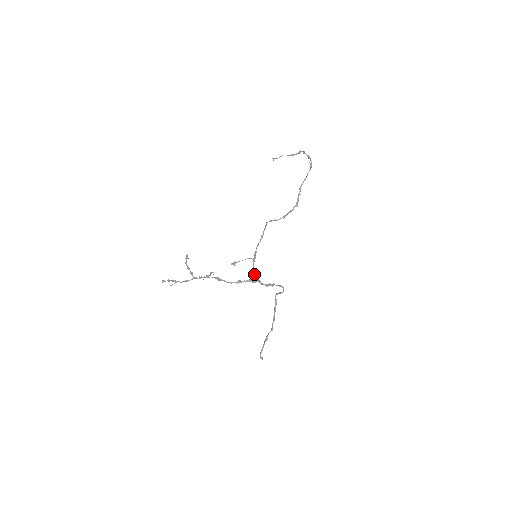
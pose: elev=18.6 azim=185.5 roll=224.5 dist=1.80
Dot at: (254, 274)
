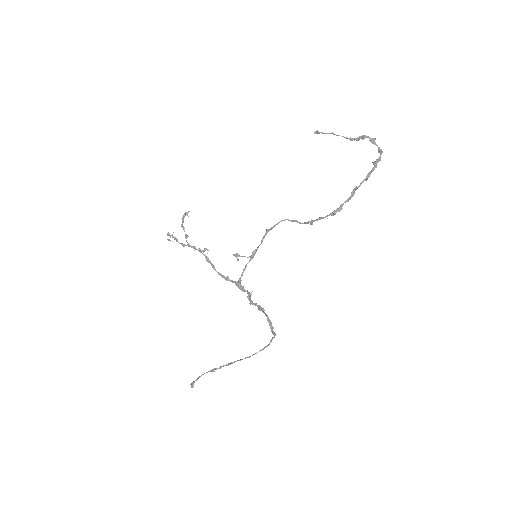
Dot at: (241, 276)
